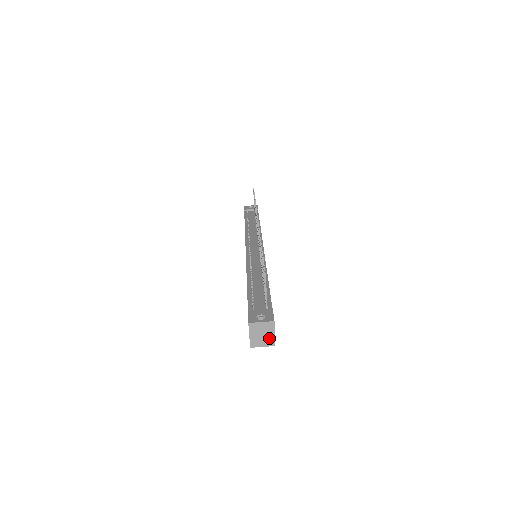
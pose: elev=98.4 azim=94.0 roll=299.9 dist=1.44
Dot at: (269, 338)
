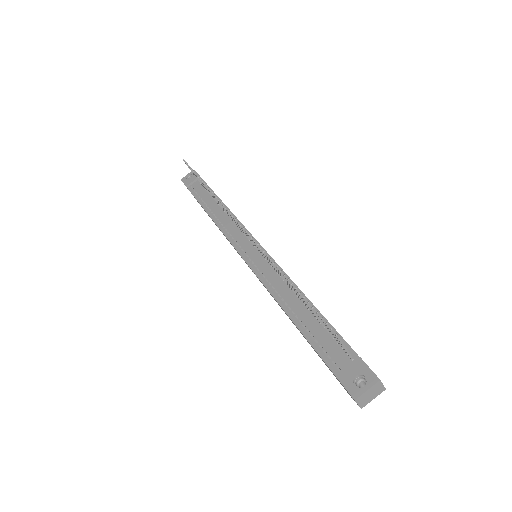
Dot at: occluded
